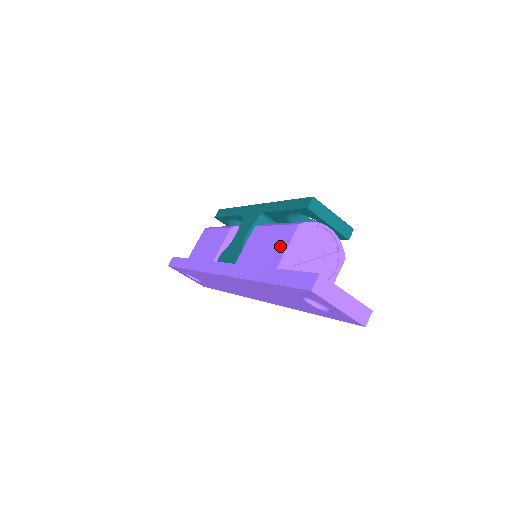
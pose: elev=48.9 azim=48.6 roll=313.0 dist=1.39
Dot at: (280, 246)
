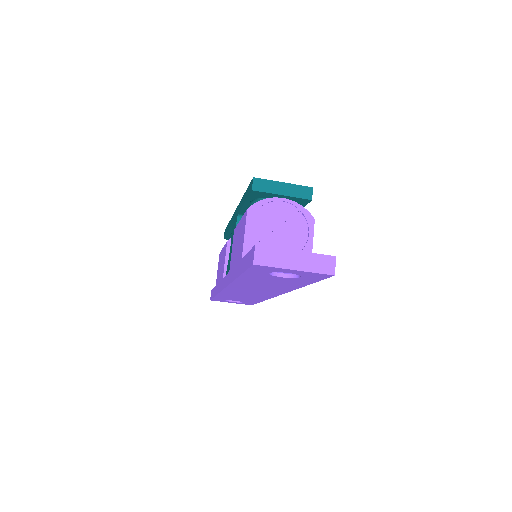
Dot at: (242, 237)
